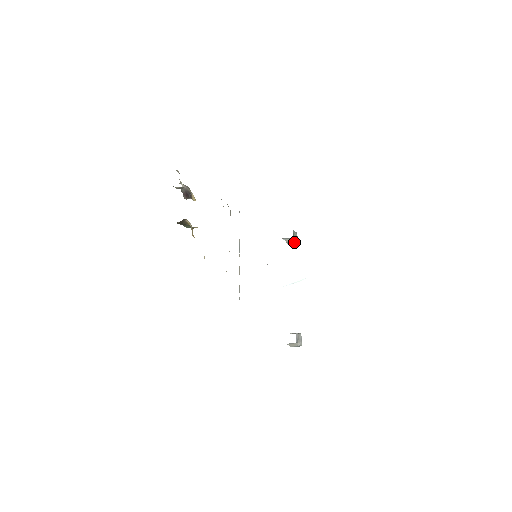
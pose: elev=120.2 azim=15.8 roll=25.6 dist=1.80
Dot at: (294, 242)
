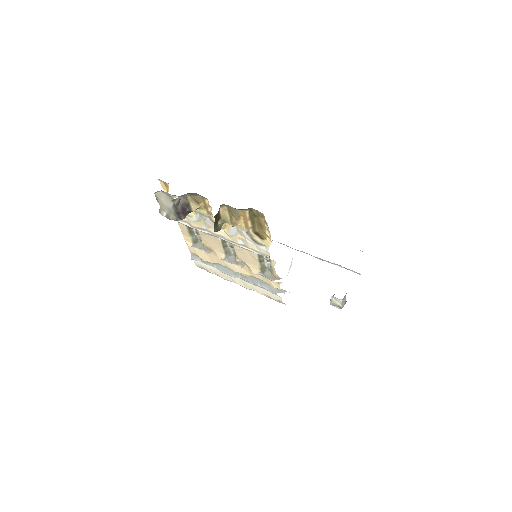
Dot at: occluded
